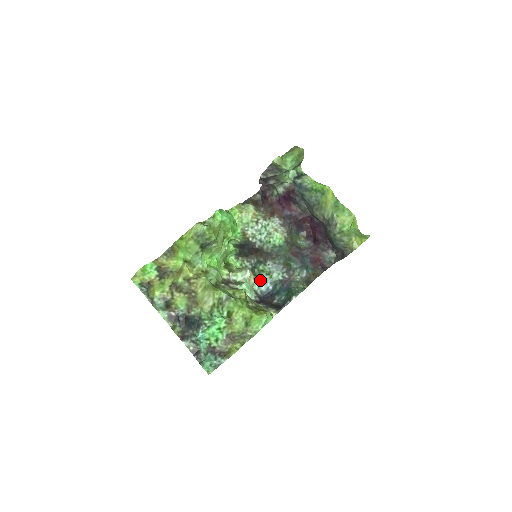
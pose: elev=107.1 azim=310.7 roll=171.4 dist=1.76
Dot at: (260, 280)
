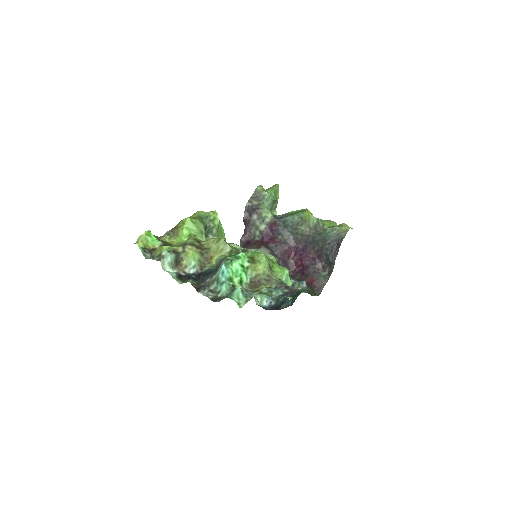
Dot at: (260, 296)
